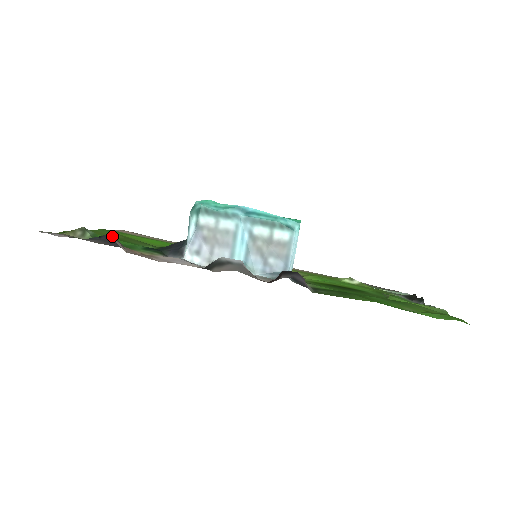
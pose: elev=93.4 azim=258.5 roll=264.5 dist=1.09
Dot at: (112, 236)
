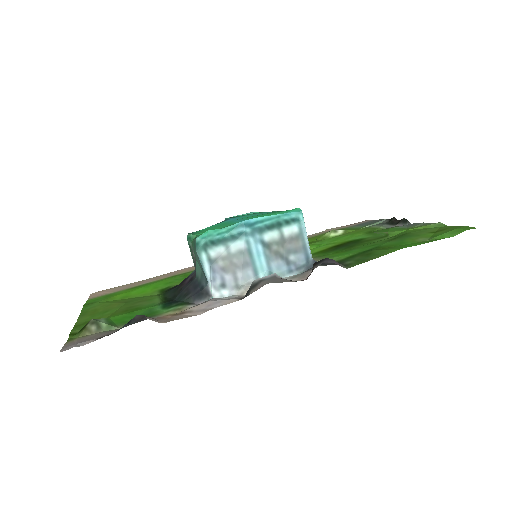
Dot at: (140, 315)
